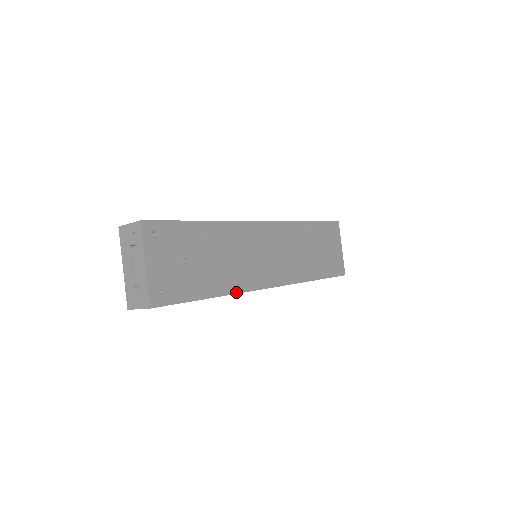
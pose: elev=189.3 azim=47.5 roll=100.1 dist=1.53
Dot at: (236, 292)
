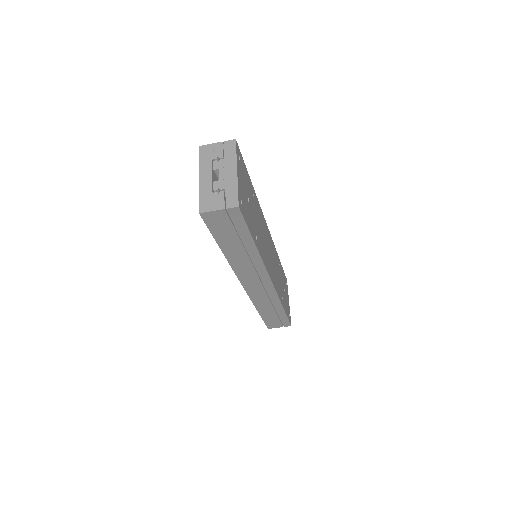
Dot at: (262, 260)
